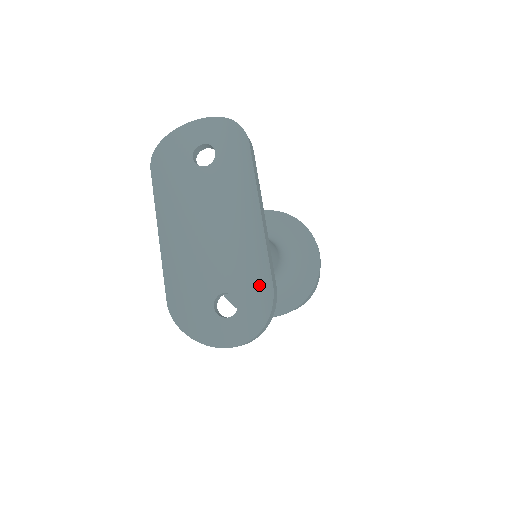
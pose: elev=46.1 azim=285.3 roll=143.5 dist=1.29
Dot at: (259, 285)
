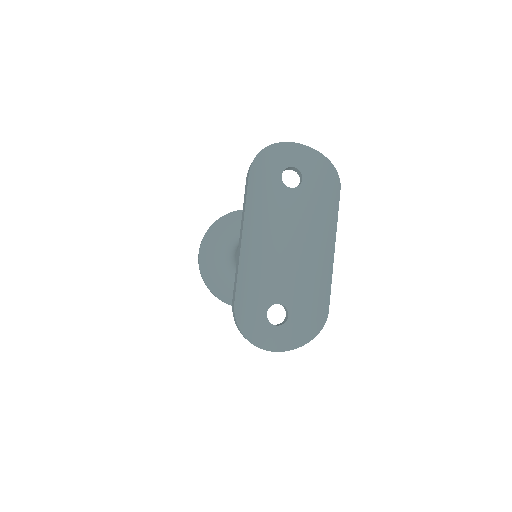
Dot at: (313, 308)
